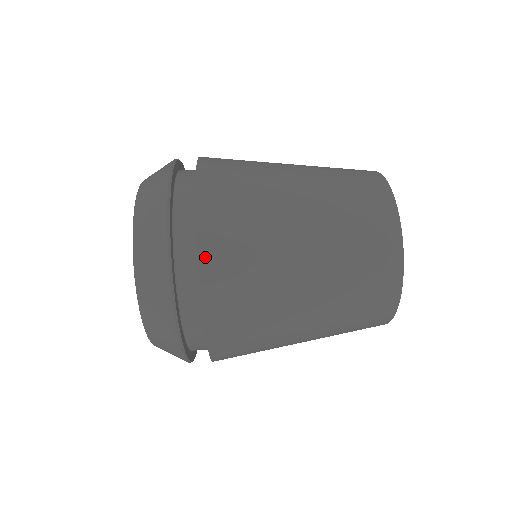
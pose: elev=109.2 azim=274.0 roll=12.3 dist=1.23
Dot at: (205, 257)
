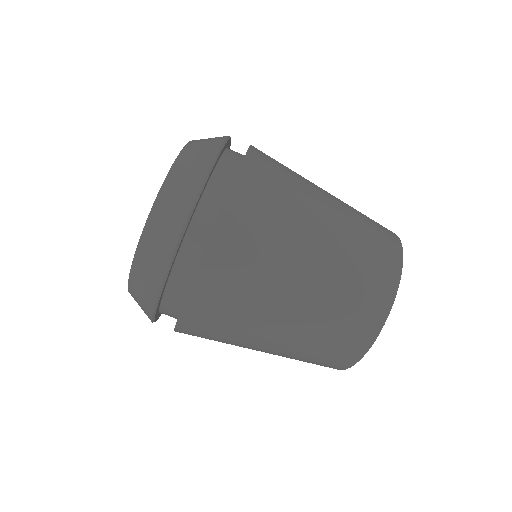
Dot at: (211, 255)
